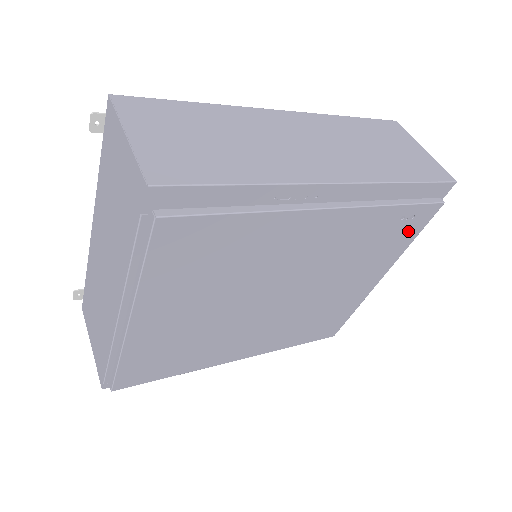
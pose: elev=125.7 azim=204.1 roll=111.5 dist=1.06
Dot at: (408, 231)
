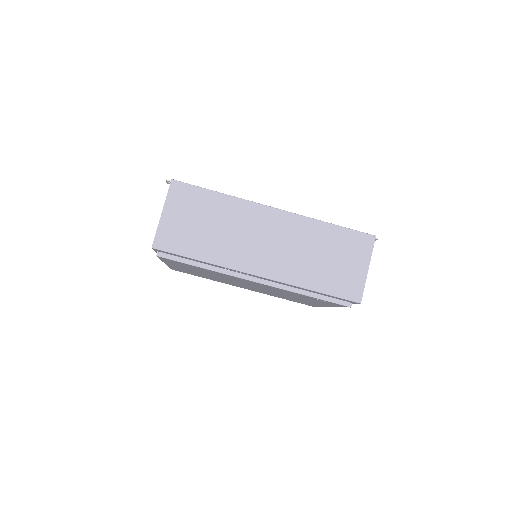
Dot at: occluded
